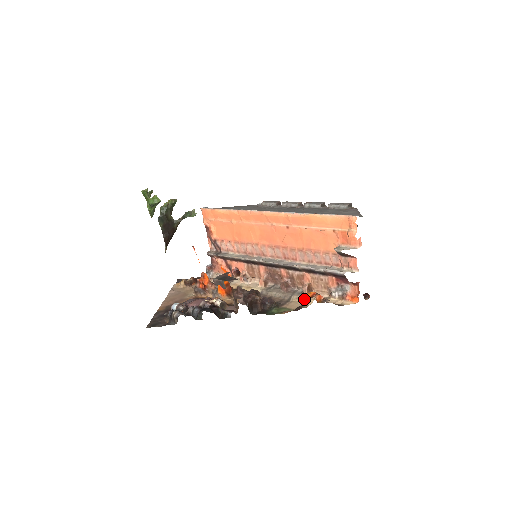
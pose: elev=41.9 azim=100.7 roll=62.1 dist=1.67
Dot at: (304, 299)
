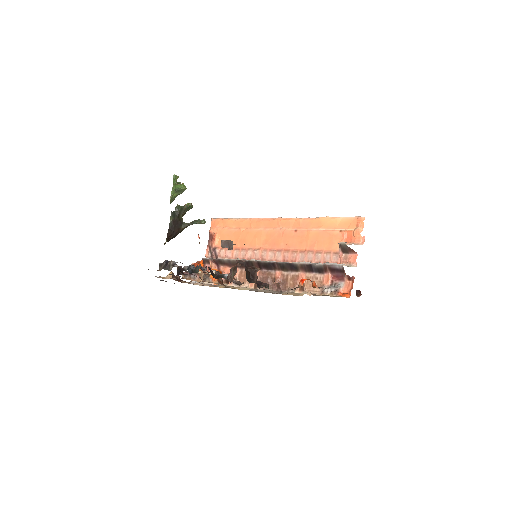
Dot at: (301, 281)
